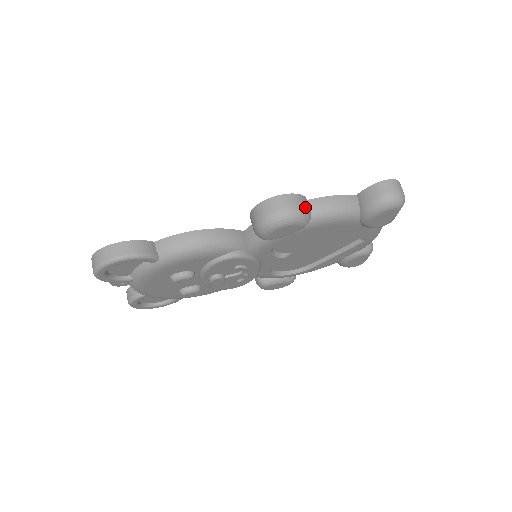
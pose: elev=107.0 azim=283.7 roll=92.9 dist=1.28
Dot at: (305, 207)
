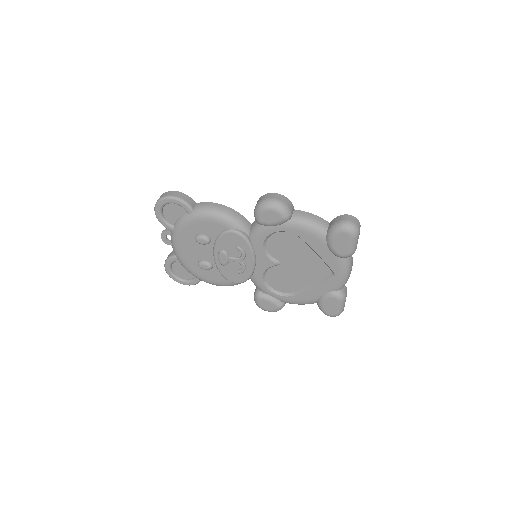
Dot at: (288, 206)
